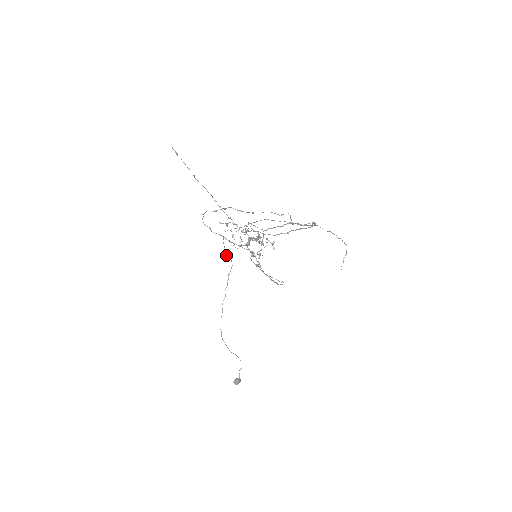
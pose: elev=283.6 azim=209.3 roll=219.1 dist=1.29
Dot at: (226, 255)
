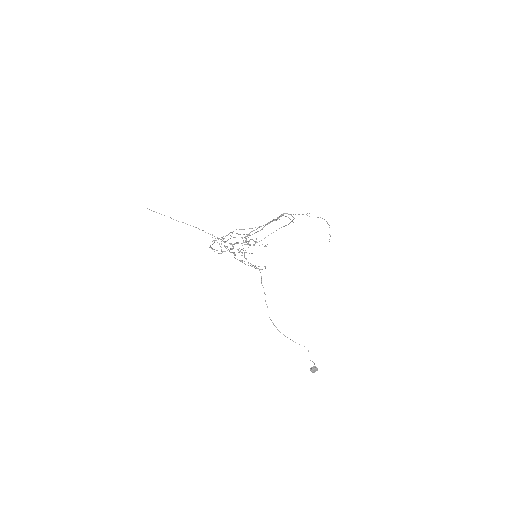
Dot at: occluded
